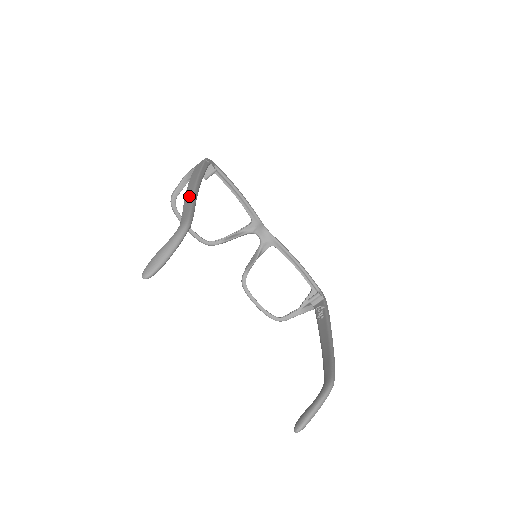
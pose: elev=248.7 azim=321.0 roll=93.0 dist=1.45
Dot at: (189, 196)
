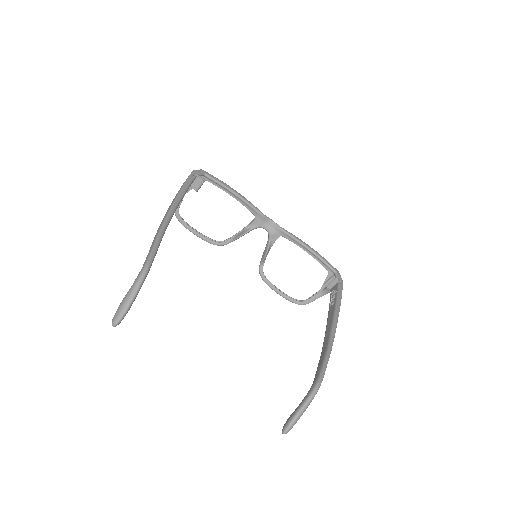
Dot at: (157, 231)
